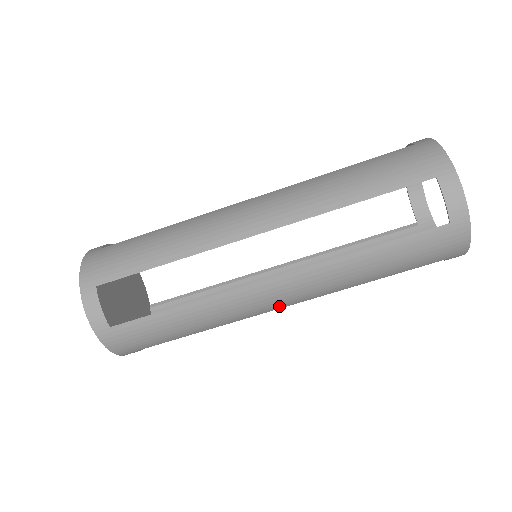
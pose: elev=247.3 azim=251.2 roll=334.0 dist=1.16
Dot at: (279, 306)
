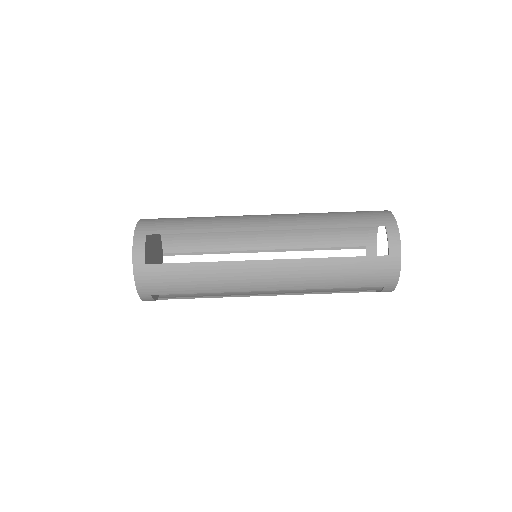
Dot at: (265, 287)
